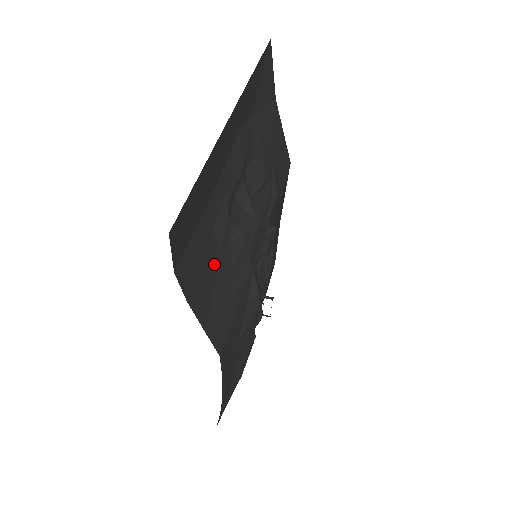
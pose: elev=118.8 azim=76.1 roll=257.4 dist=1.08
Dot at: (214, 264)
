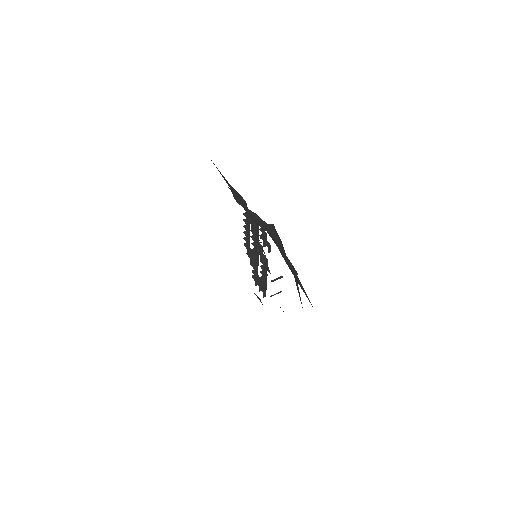
Dot at: occluded
